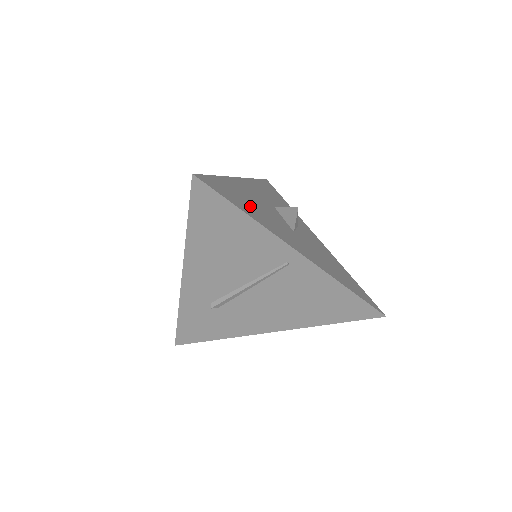
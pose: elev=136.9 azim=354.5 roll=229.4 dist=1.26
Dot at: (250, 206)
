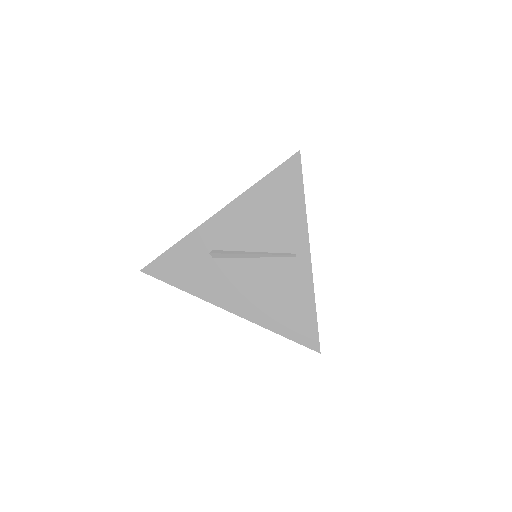
Dot at: occluded
